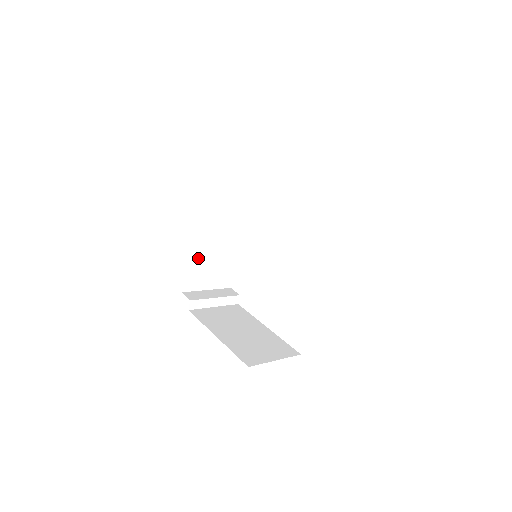
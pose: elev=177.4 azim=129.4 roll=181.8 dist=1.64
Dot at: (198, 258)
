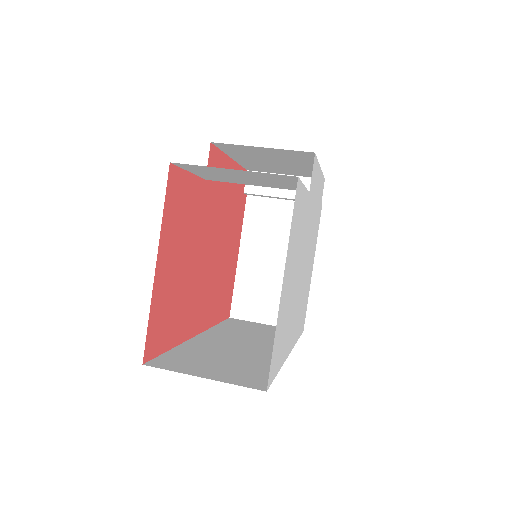
Dot at: (252, 162)
